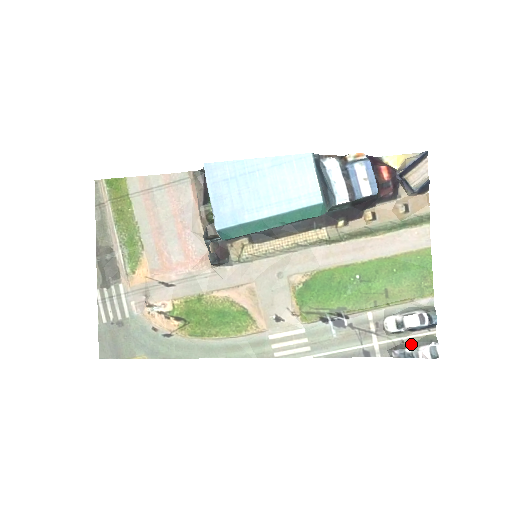
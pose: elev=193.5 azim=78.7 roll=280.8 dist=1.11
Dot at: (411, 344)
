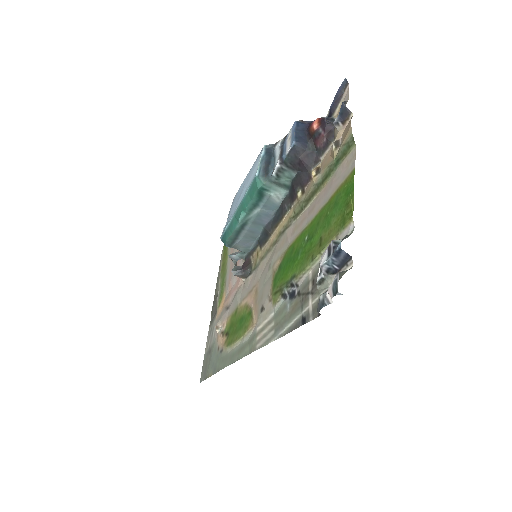
Dot at: occluded
